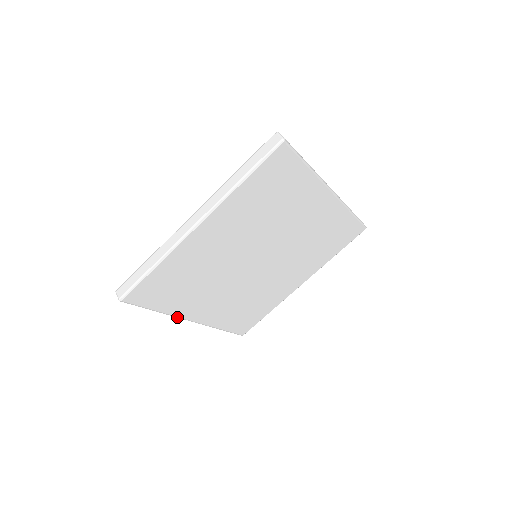
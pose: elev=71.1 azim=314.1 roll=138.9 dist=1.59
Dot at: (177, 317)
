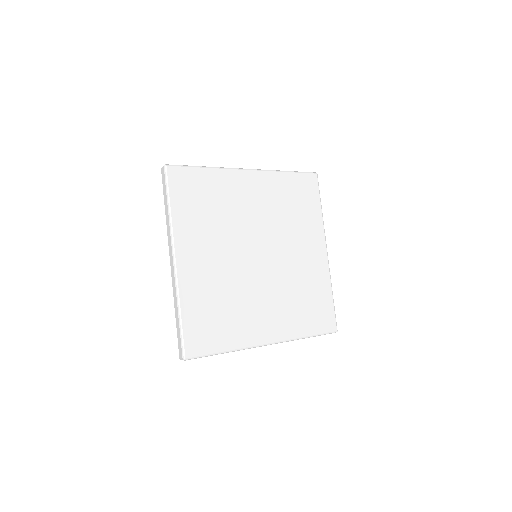
Dot at: occluded
